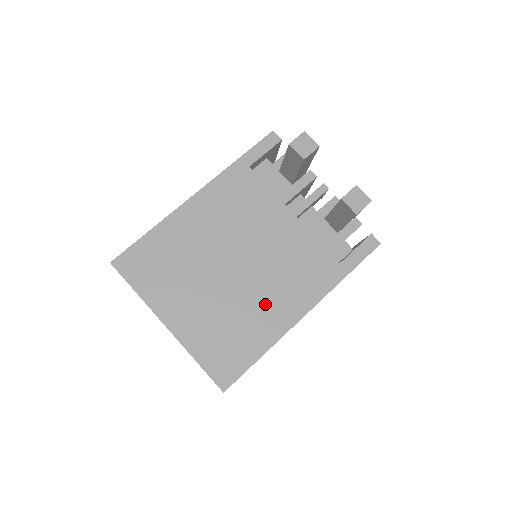
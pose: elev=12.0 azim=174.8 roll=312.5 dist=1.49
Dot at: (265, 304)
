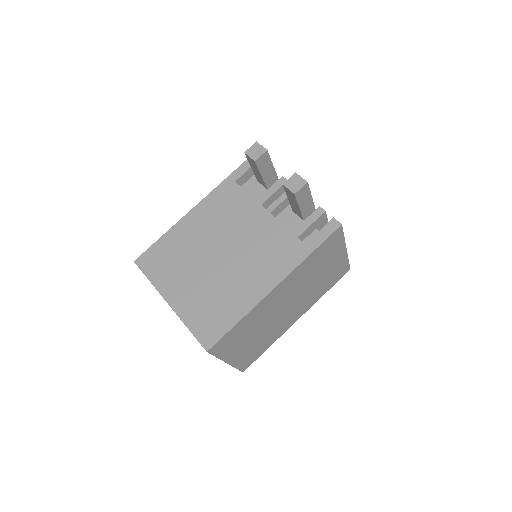
Dot at: (242, 281)
